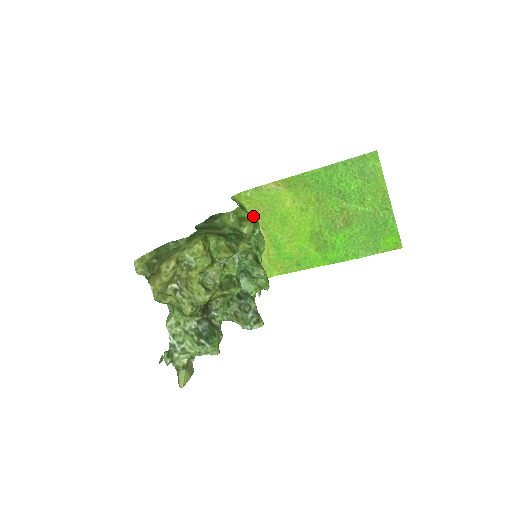
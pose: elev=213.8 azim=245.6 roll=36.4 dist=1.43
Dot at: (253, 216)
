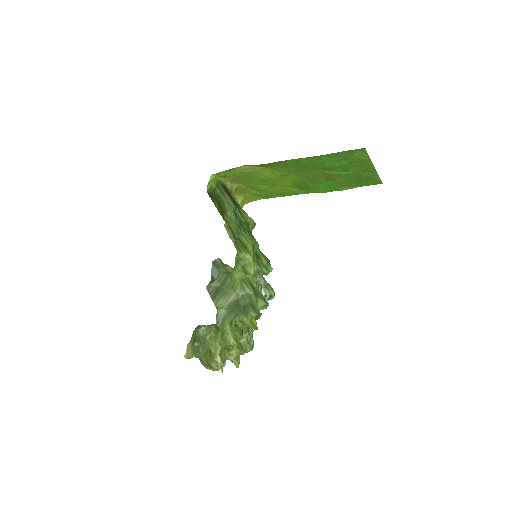
Dot at: (230, 182)
